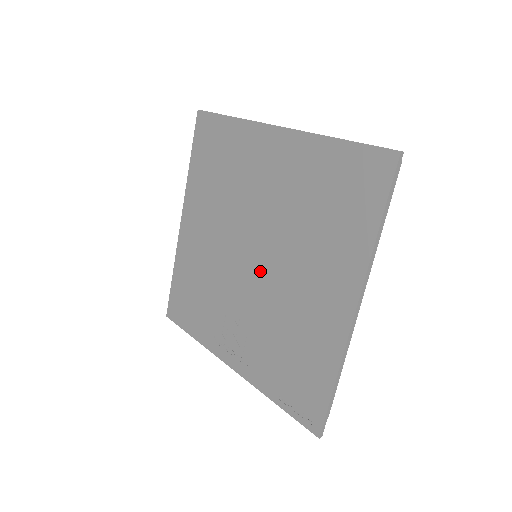
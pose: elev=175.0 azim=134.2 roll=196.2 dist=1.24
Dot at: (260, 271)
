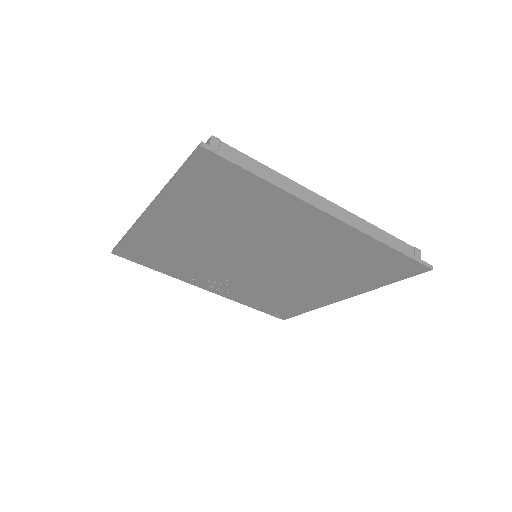
Dot at: (262, 269)
